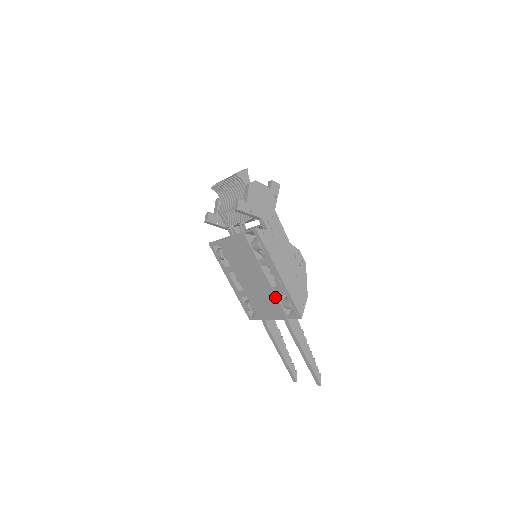
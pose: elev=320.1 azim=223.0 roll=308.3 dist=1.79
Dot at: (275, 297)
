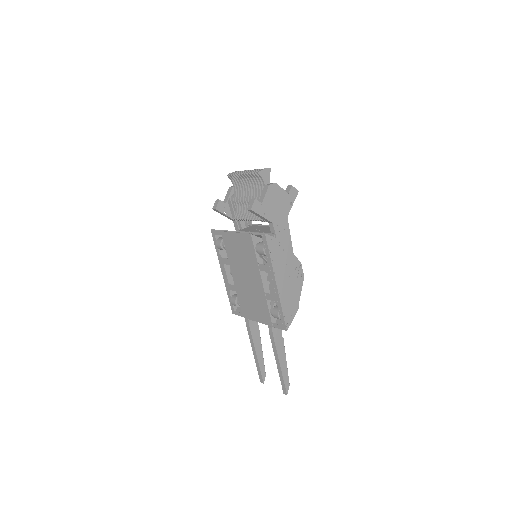
Dot at: (265, 303)
